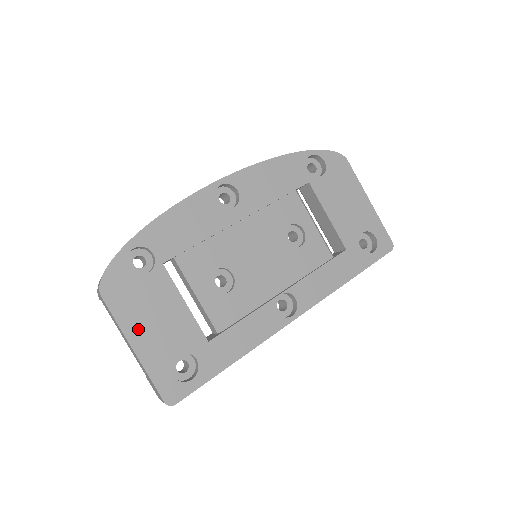
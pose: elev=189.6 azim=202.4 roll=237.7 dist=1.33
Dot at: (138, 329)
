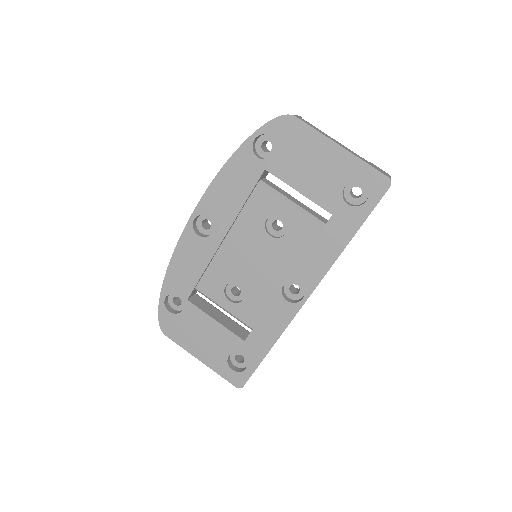
Dot at: (196, 348)
